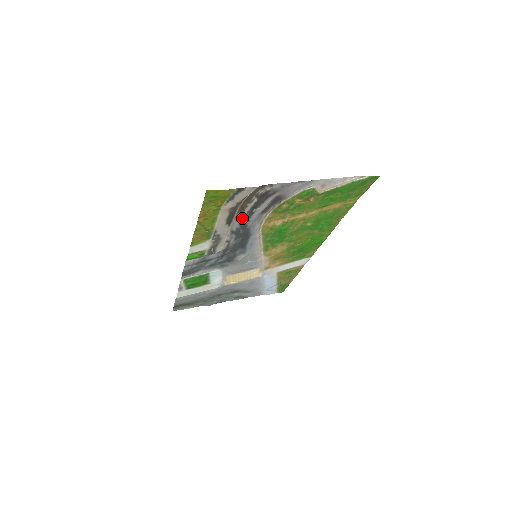
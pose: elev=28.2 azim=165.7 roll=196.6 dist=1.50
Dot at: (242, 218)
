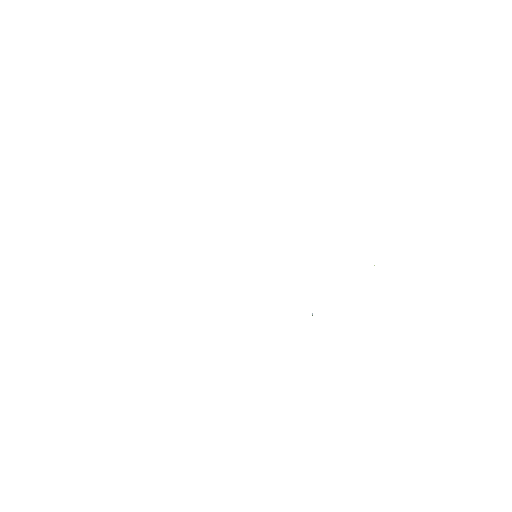
Dot at: occluded
